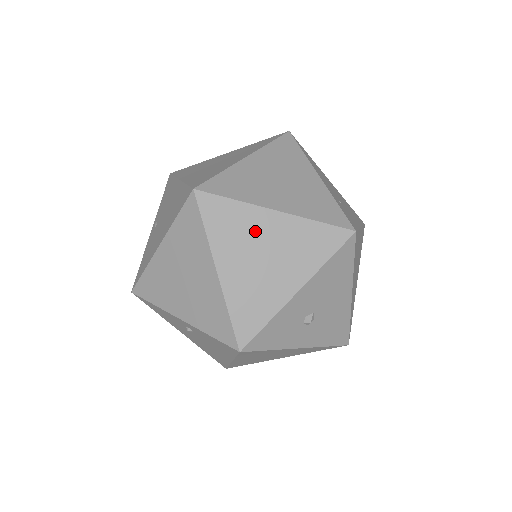
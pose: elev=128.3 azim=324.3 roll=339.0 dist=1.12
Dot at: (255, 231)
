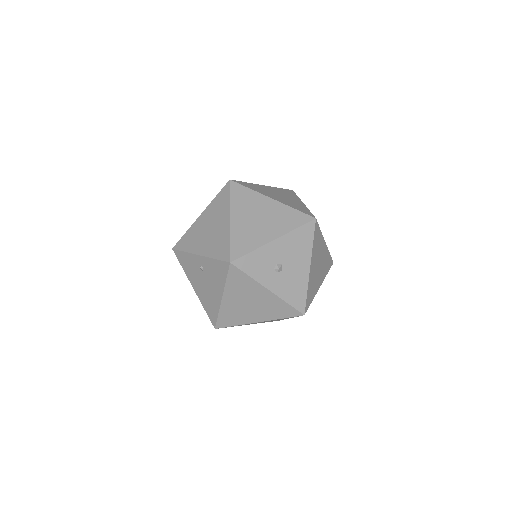
Dot at: (258, 205)
